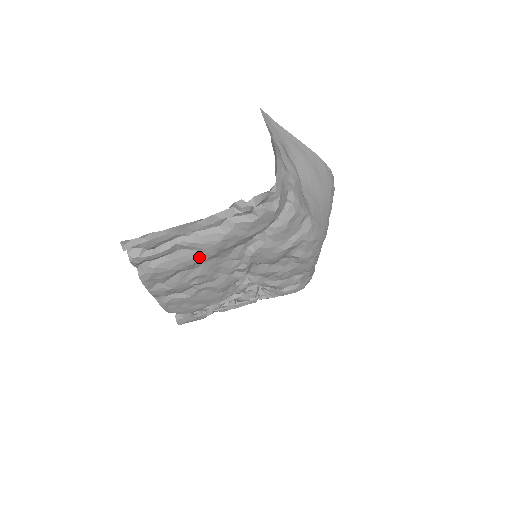
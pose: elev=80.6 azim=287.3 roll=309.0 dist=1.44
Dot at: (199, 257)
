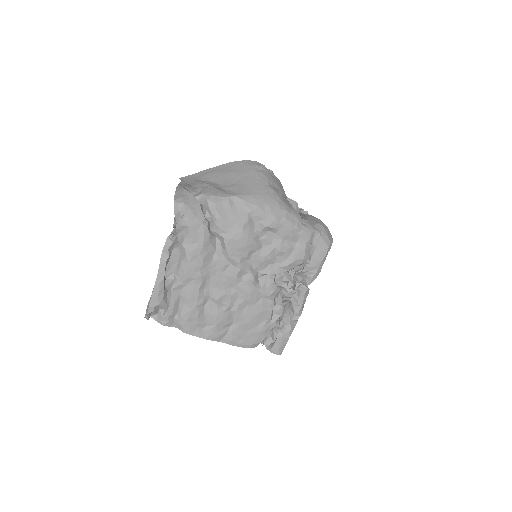
Dot at: (195, 286)
